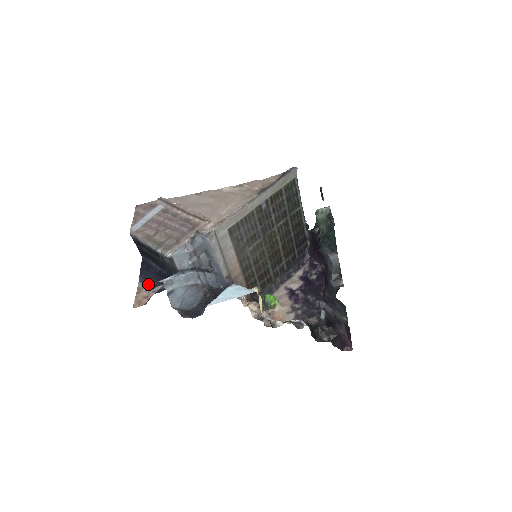
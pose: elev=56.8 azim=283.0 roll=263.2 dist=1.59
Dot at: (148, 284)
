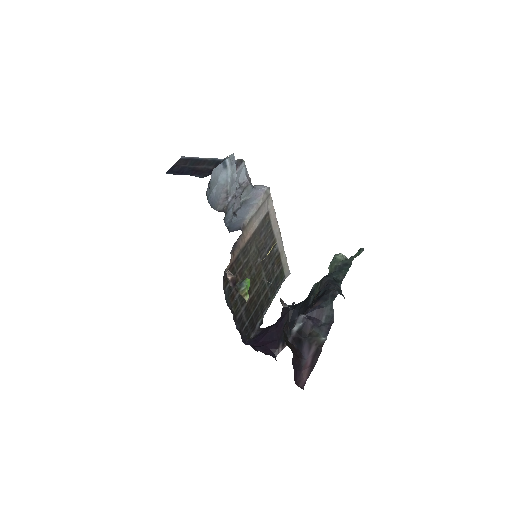
Dot at: occluded
